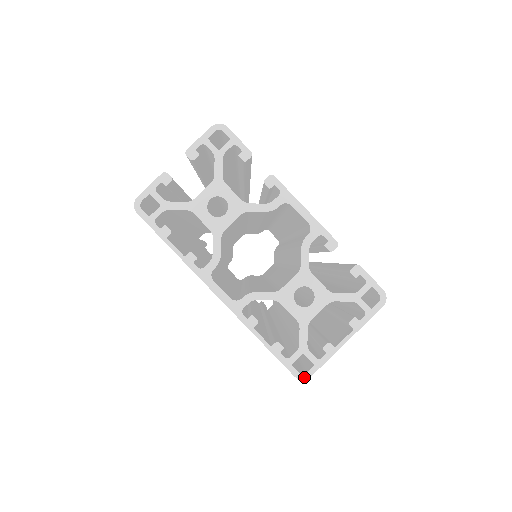
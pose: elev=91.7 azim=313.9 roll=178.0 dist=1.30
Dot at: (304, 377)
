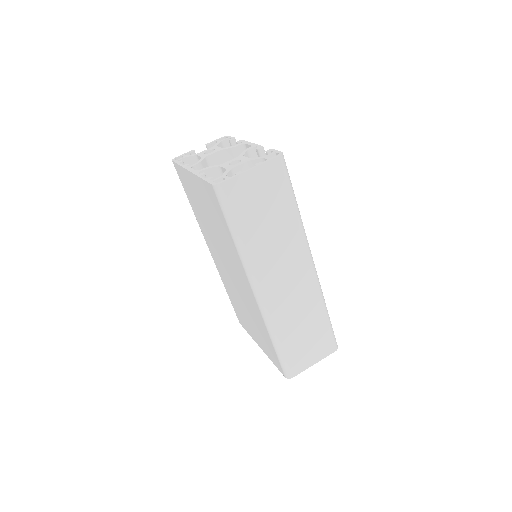
Dot at: (217, 184)
